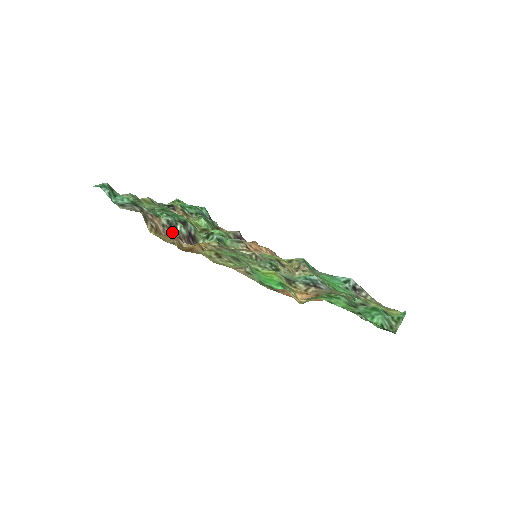
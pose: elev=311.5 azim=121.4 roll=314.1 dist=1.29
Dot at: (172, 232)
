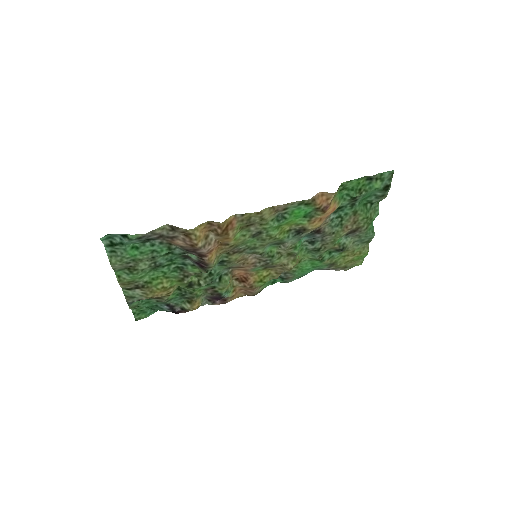
Dot at: (190, 251)
